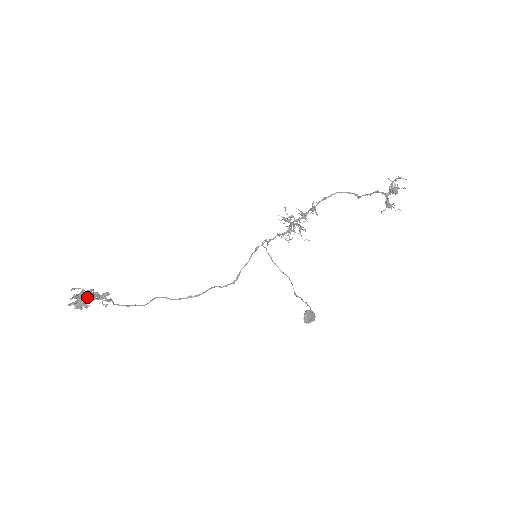
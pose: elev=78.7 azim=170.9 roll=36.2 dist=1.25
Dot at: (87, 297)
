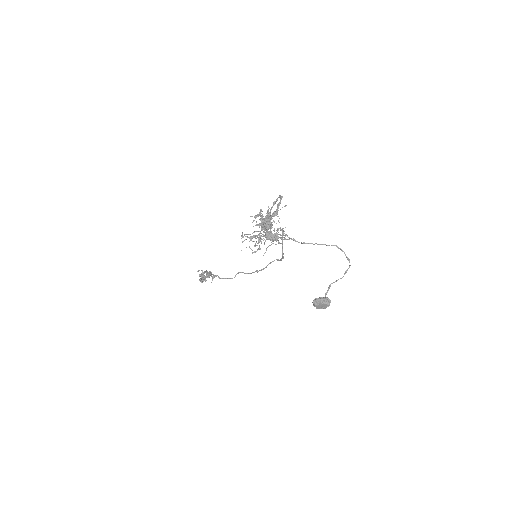
Dot at: (203, 276)
